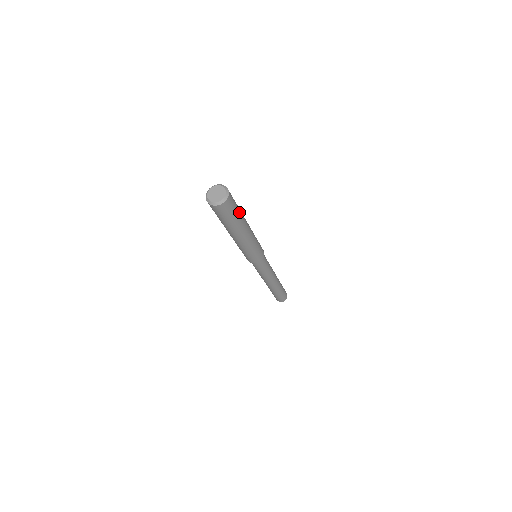
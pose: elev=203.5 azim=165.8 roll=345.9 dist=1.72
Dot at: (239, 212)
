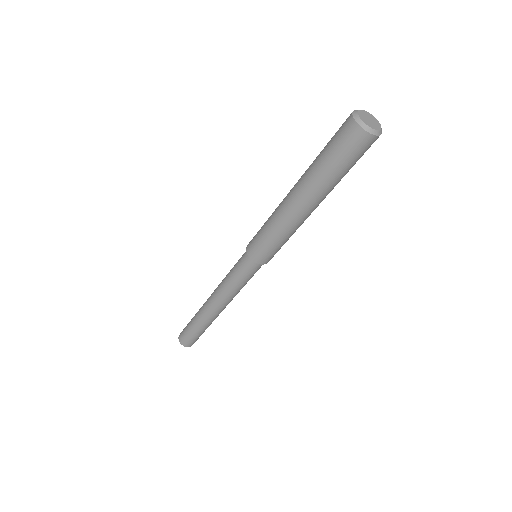
Dot at: (347, 172)
